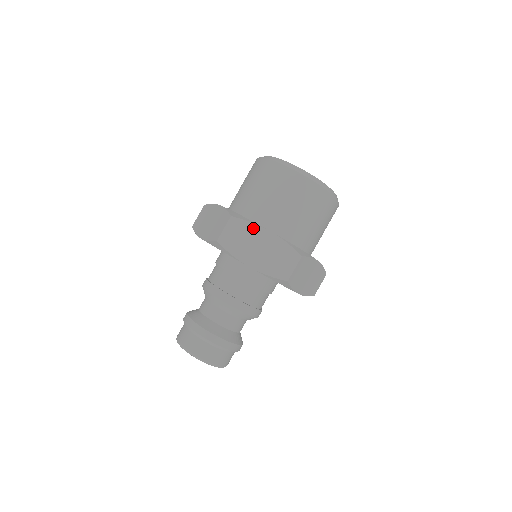
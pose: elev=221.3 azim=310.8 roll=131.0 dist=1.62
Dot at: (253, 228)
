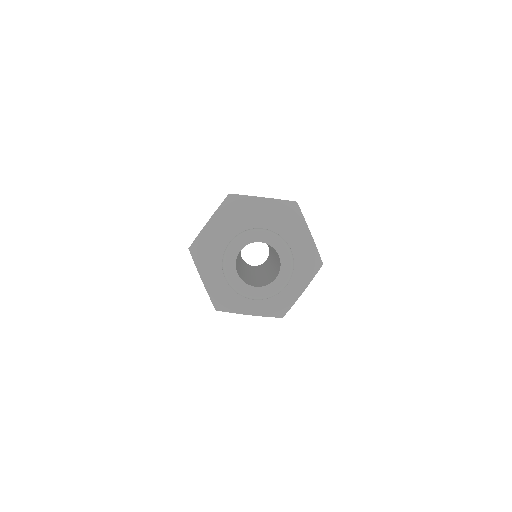
Dot at: occluded
